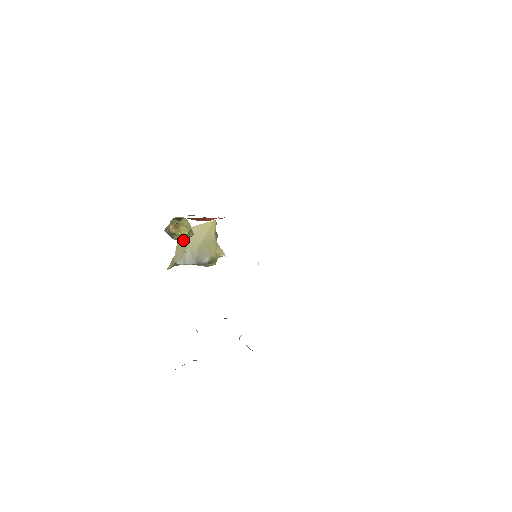
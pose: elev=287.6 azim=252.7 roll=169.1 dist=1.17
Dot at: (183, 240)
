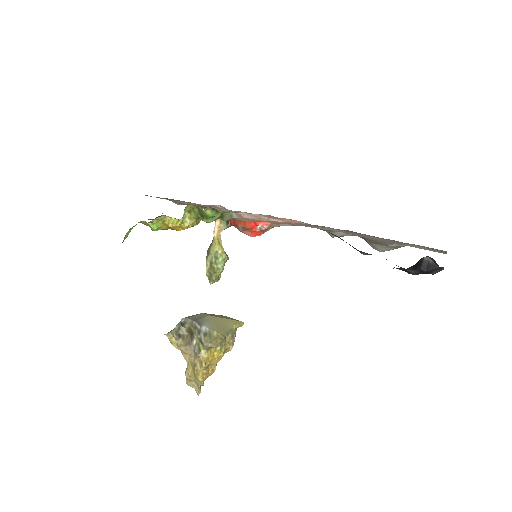
Dot at: occluded
